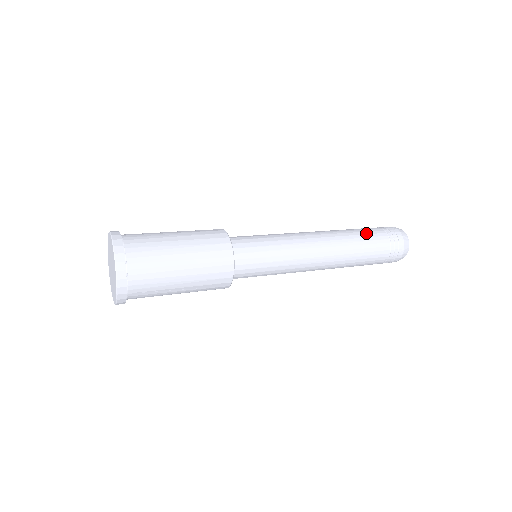
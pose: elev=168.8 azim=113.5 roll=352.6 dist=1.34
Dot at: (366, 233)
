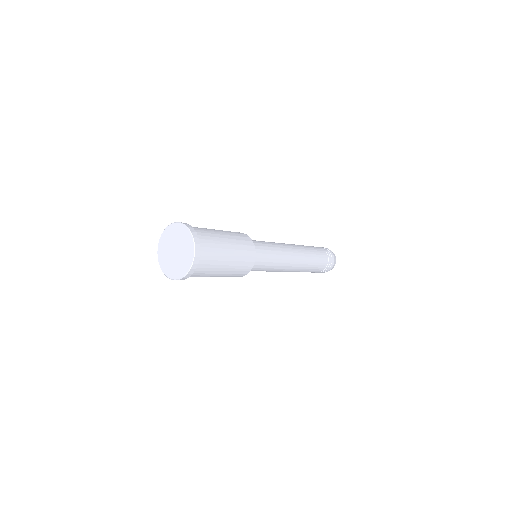
Dot at: (319, 256)
